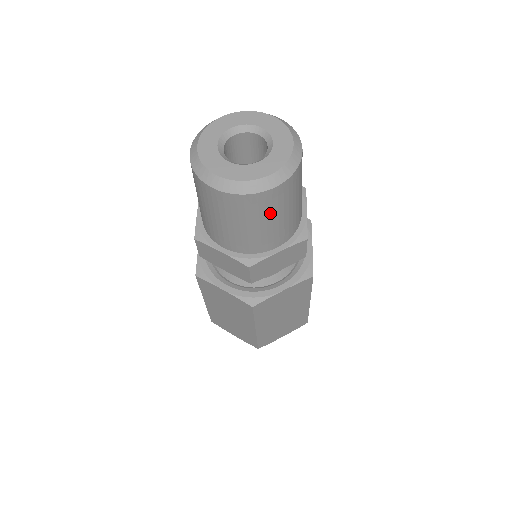
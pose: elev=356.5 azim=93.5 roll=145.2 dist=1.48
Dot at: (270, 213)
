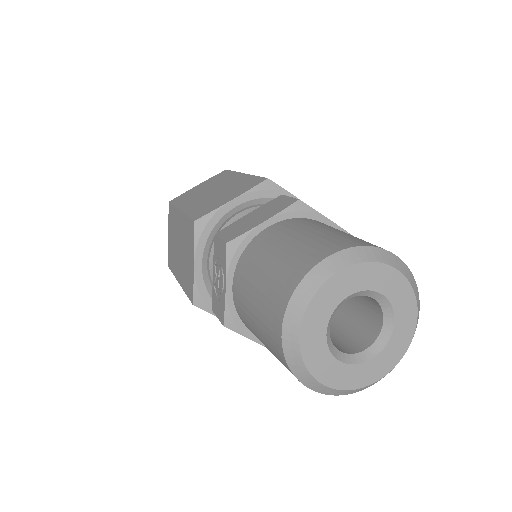
Dot at: occluded
